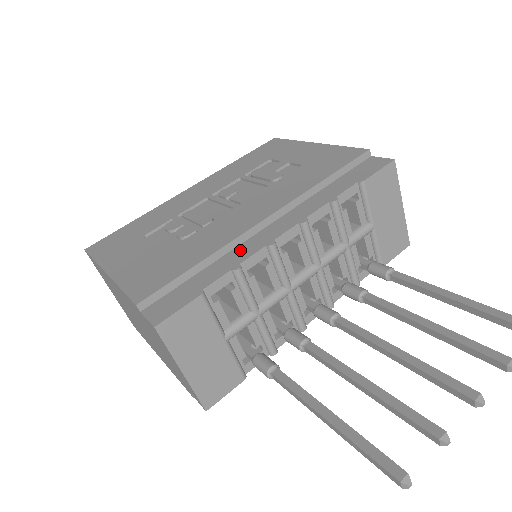
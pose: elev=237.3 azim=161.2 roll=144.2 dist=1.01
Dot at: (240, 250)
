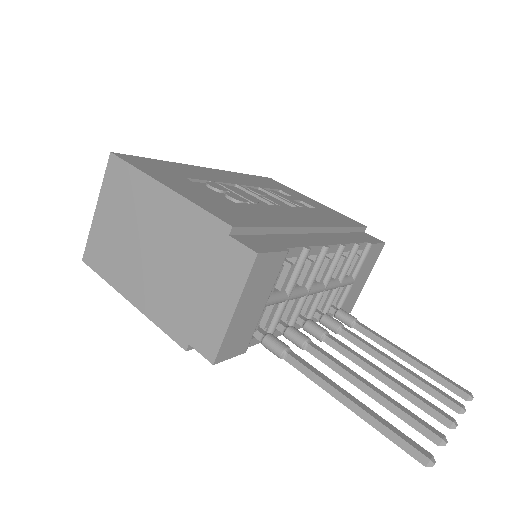
Dot at: (301, 237)
